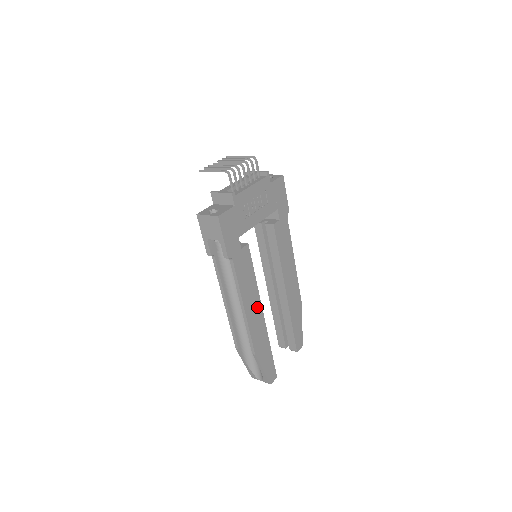
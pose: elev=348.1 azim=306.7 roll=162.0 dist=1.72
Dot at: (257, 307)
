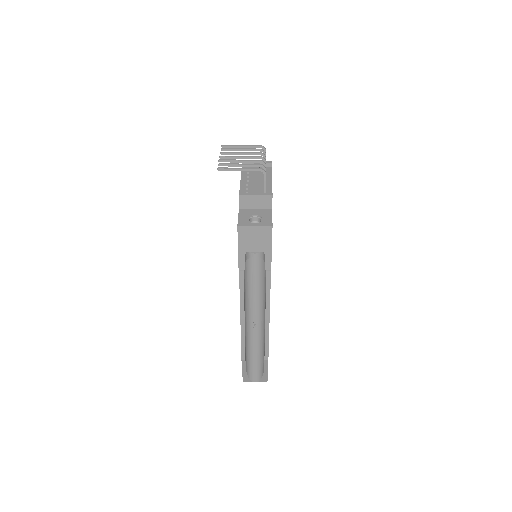
Dot at: occluded
